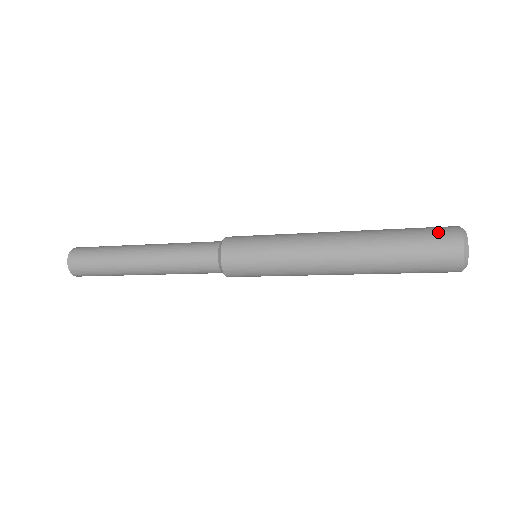
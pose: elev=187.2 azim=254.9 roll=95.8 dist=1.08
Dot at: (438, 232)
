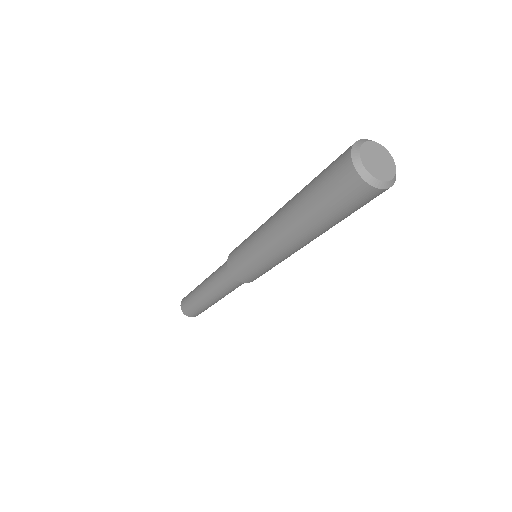
Dot at: (337, 158)
